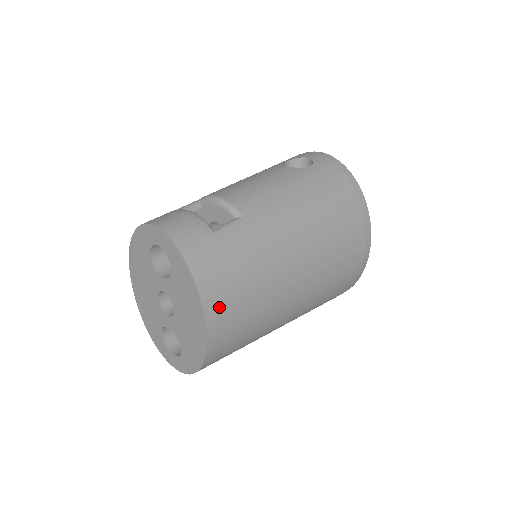
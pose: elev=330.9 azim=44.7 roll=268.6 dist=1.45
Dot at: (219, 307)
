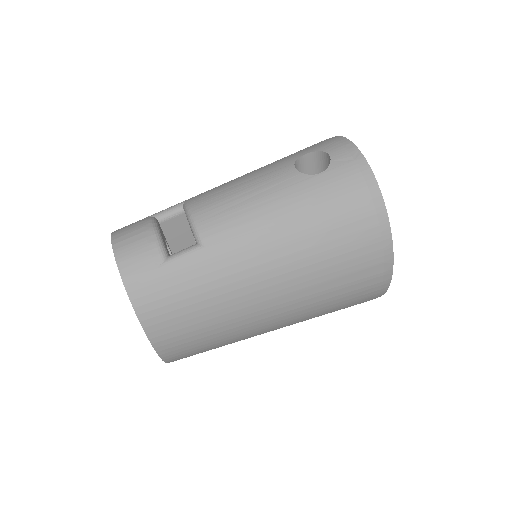
Dot at: (165, 332)
